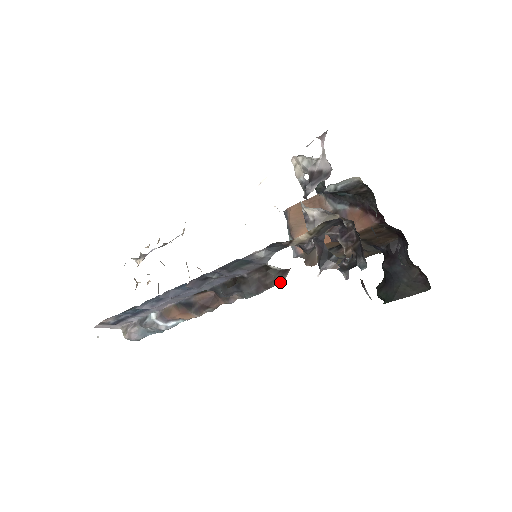
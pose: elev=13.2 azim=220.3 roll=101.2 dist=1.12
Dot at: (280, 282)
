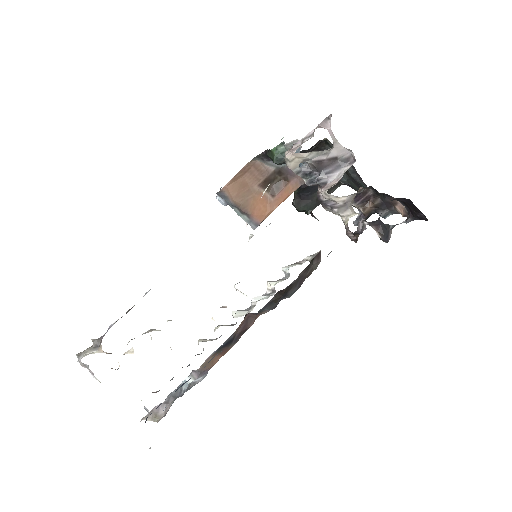
Dot at: occluded
